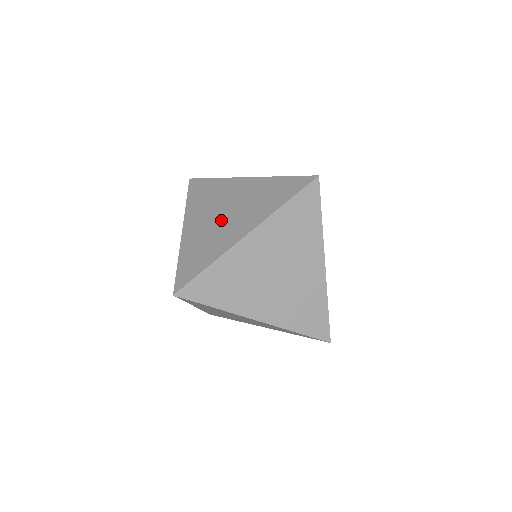
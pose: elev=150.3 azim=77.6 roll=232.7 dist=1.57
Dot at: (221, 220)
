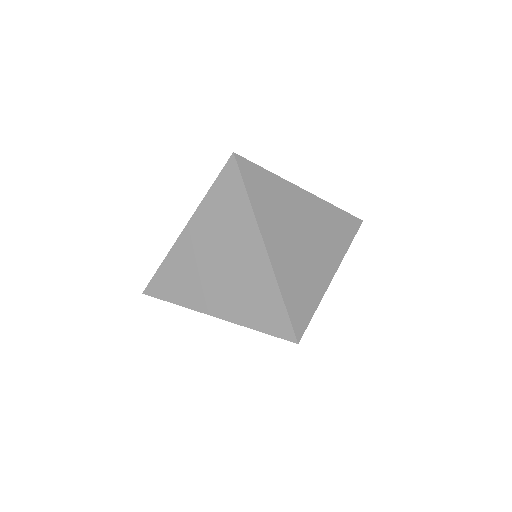
Dot at: occluded
